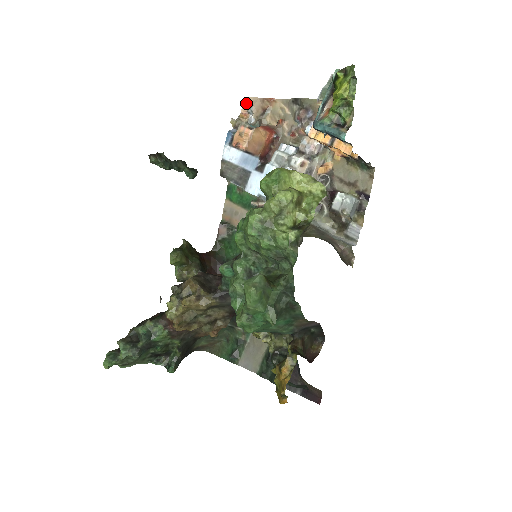
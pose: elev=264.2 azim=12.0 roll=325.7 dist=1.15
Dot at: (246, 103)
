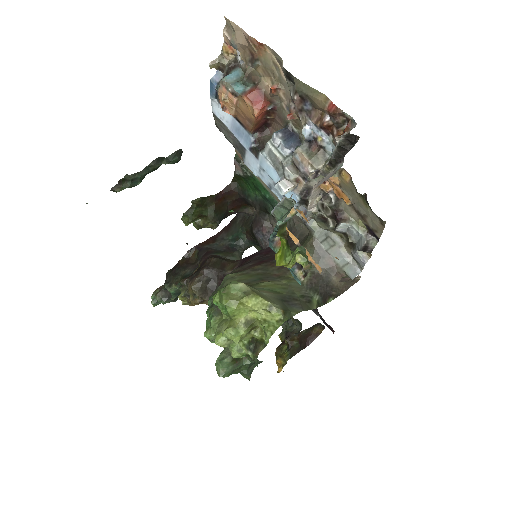
Dot at: (228, 28)
